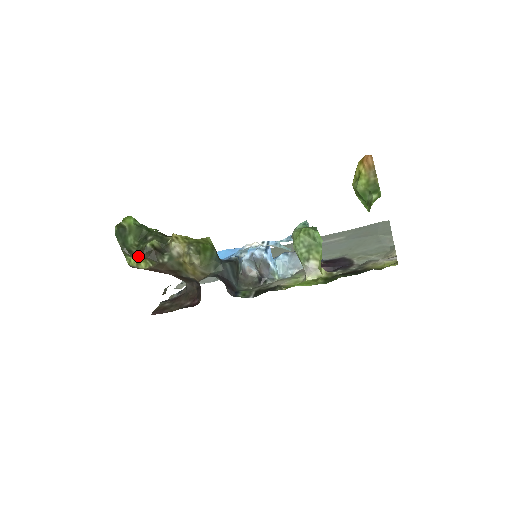
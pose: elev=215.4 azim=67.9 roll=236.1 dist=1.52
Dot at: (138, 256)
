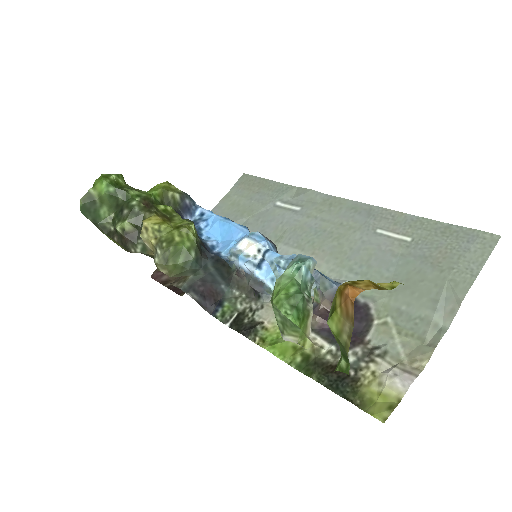
Dot at: (111, 237)
